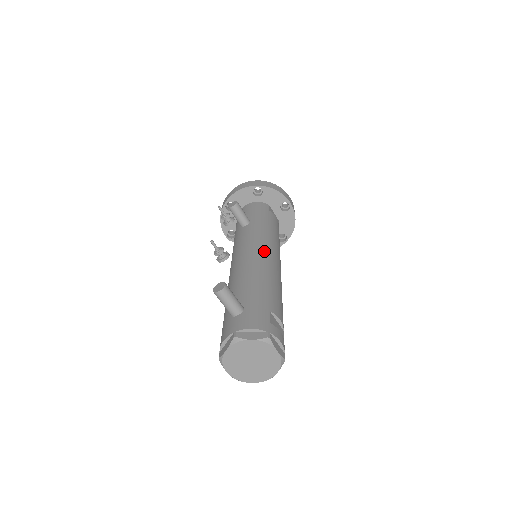
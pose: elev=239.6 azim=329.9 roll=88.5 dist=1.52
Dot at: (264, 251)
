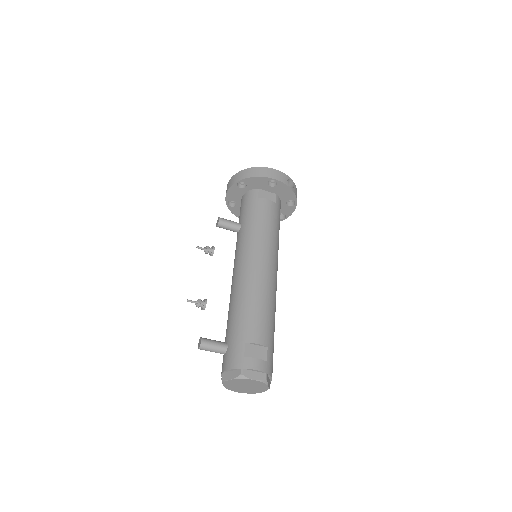
Dot at: (247, 266)
